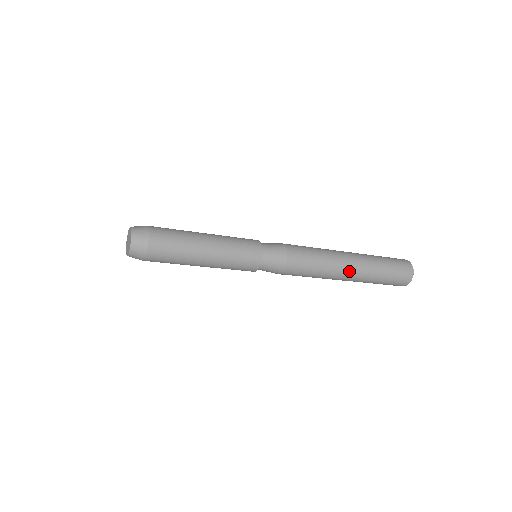
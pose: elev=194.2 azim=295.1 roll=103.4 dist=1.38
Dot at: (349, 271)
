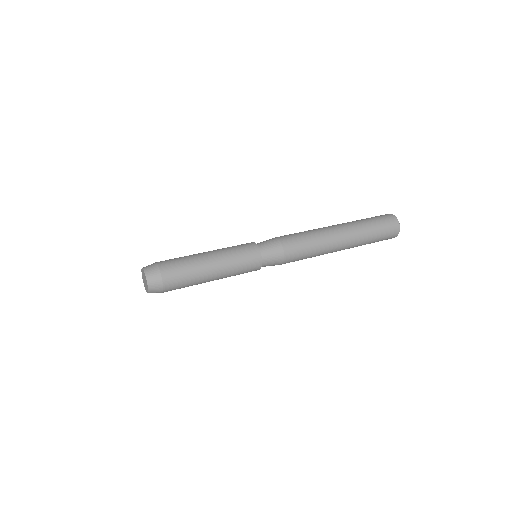
Dot at: (341, 246)
